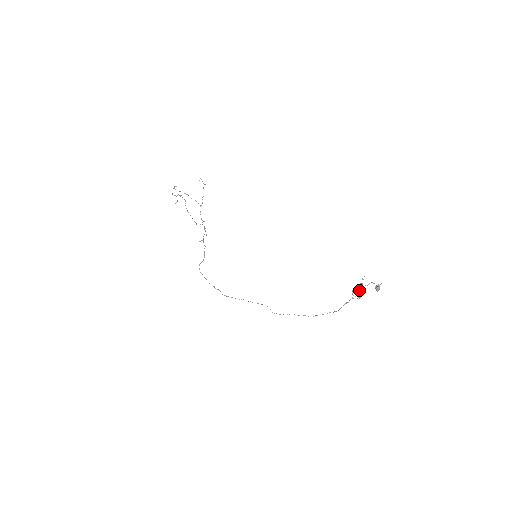
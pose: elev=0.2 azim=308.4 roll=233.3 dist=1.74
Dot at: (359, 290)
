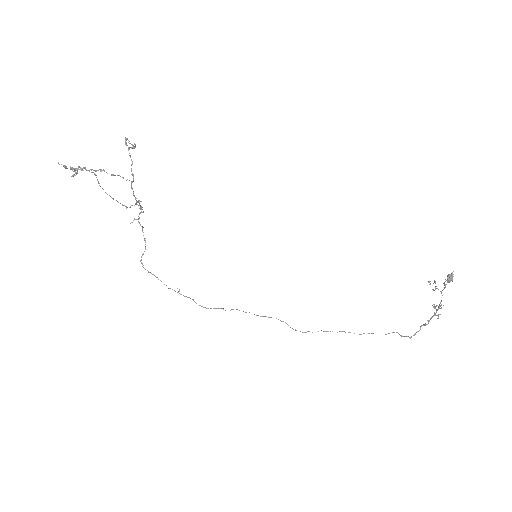
Dot at: occluded
